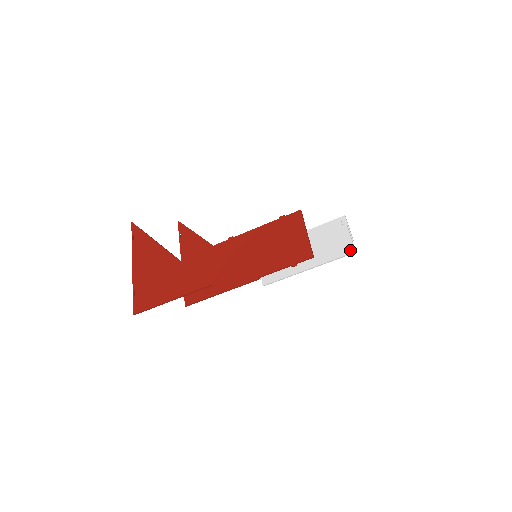
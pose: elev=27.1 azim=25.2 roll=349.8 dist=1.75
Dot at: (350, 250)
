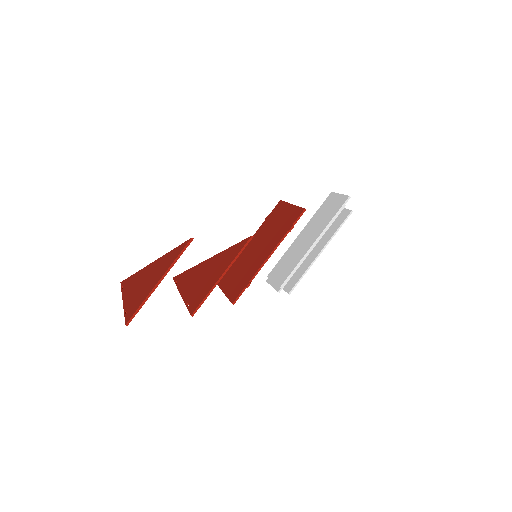
Dot at: (344, 199)
